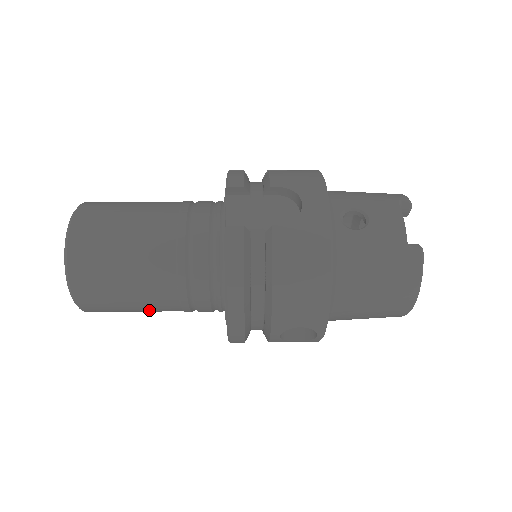
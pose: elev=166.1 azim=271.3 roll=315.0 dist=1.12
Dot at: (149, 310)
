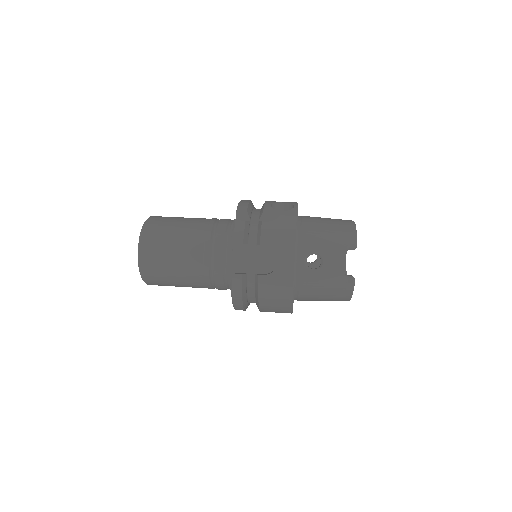
Dot at: occluded
